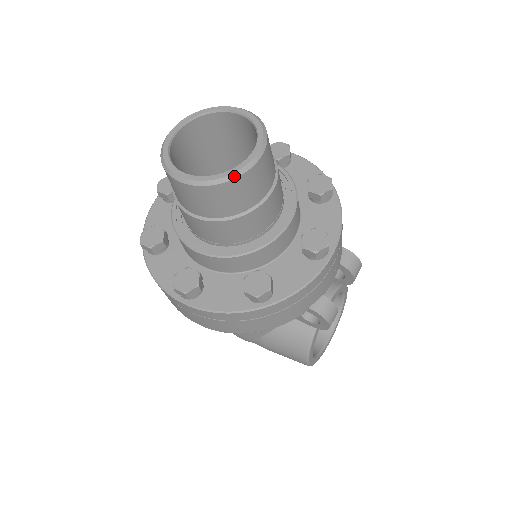
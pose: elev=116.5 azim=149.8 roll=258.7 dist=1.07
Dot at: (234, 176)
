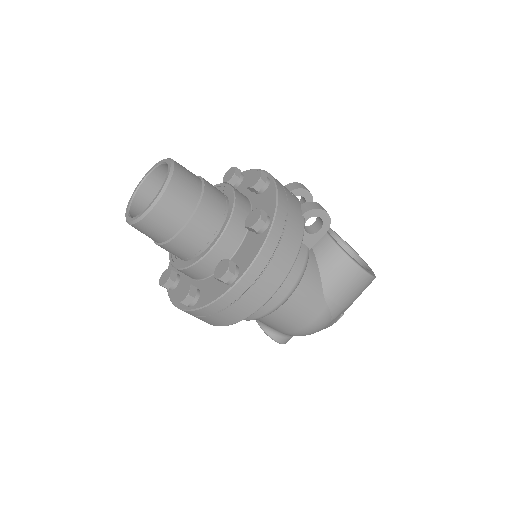
Dot at: (170, 175)
